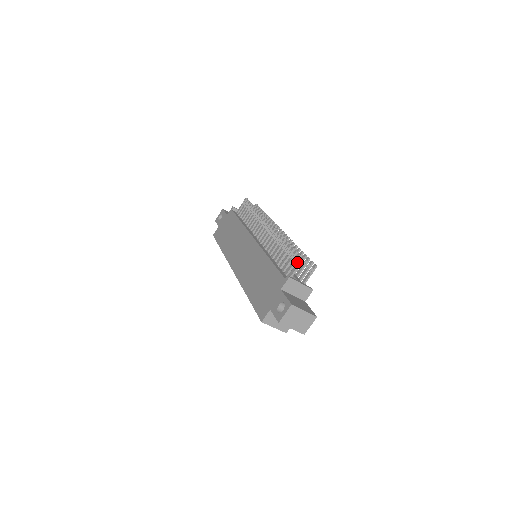
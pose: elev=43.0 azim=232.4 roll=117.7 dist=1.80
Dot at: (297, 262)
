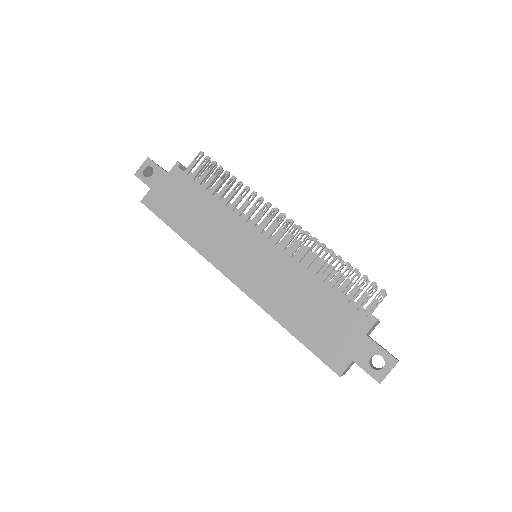
Dot at: (377, 295)
